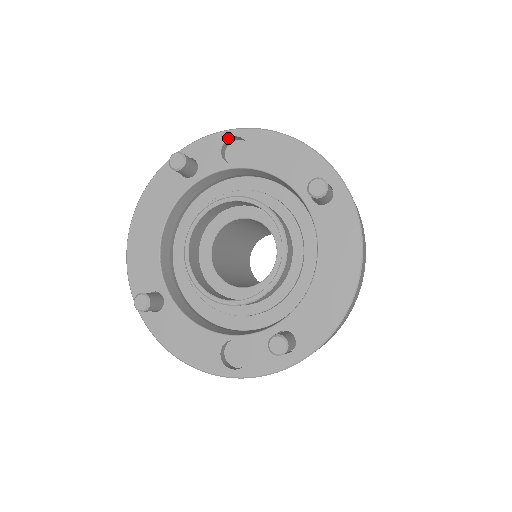
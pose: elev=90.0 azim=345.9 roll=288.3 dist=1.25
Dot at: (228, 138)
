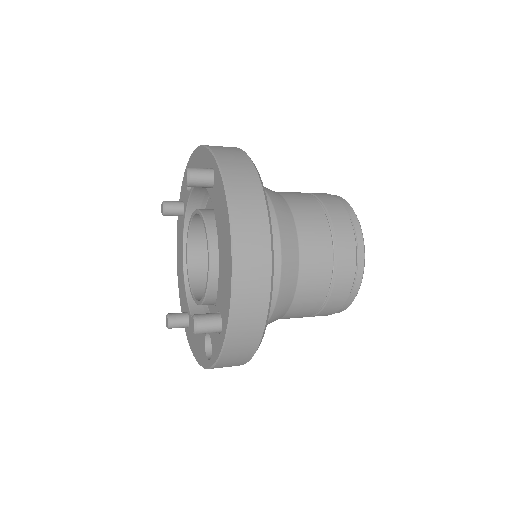
Dot at: occluded
